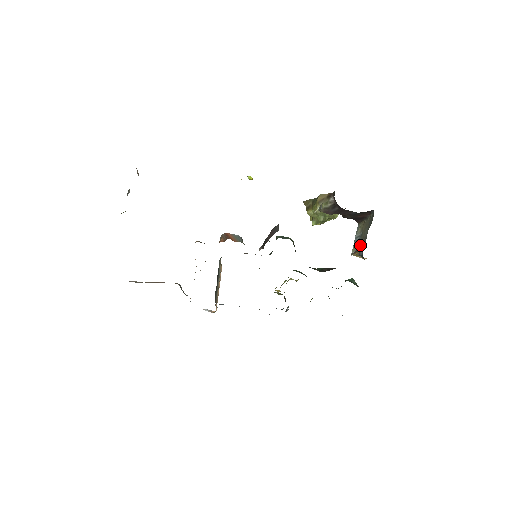
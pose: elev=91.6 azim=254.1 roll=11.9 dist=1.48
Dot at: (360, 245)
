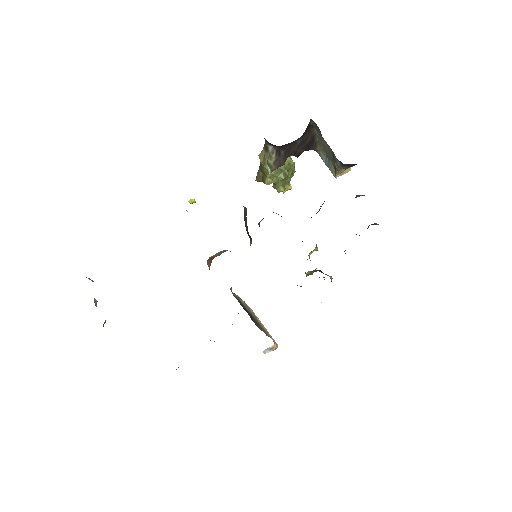
Dot at: (332, 160)
